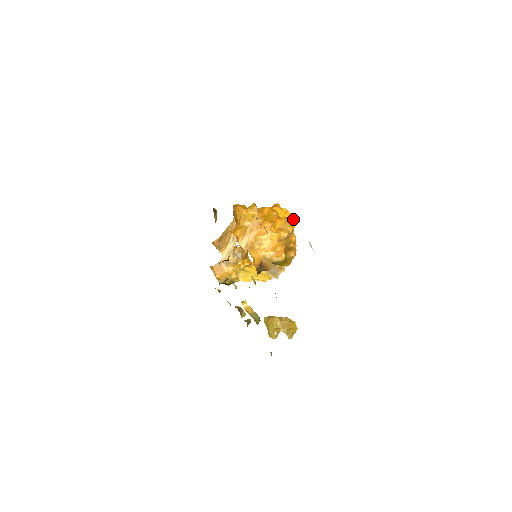
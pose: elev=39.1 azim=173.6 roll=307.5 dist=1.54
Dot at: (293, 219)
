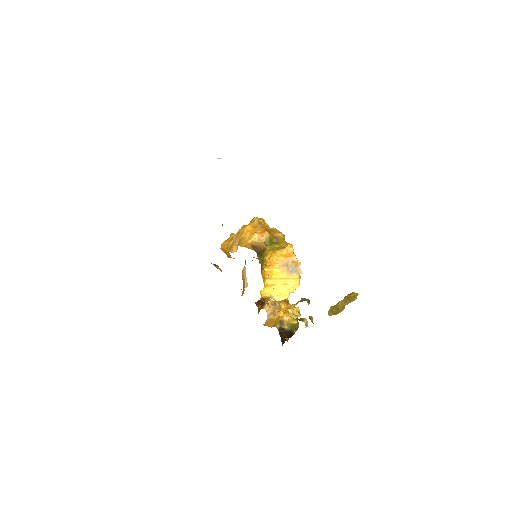
Dot at: occluded
